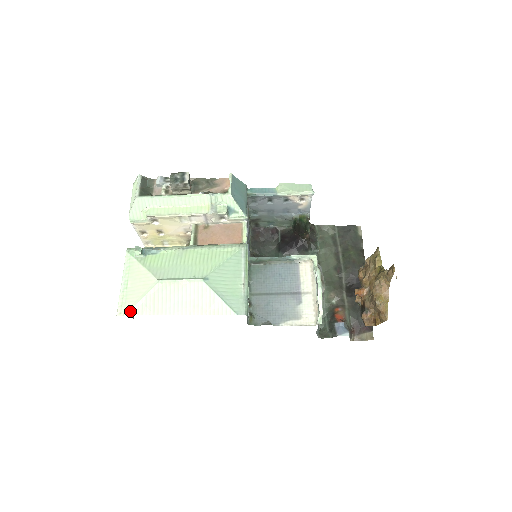
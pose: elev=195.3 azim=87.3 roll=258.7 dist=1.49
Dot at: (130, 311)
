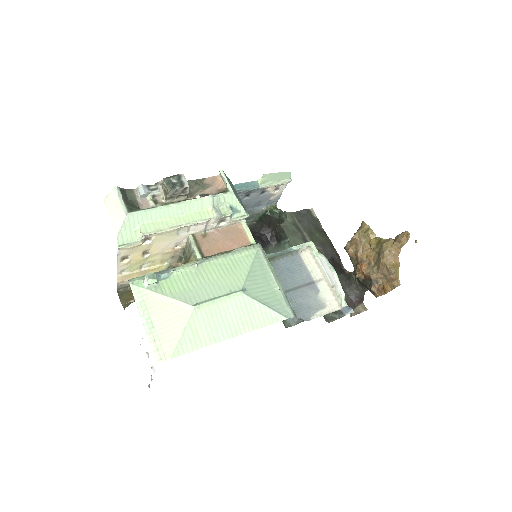
Dot at: (173, 352)
